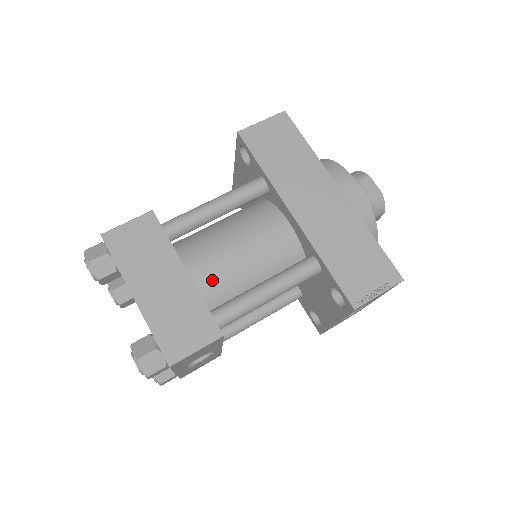
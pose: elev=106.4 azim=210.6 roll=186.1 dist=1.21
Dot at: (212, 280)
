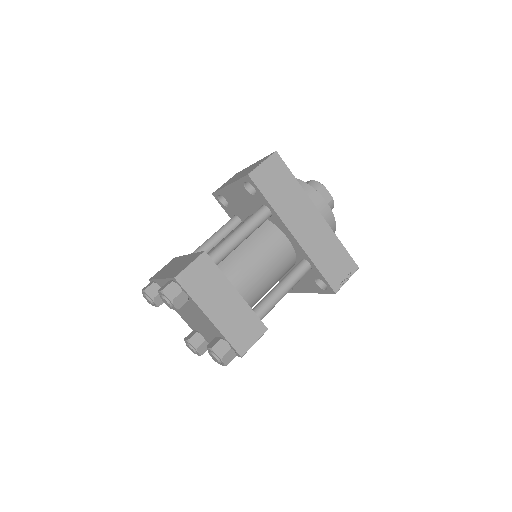
Dot at: (247, 290)
